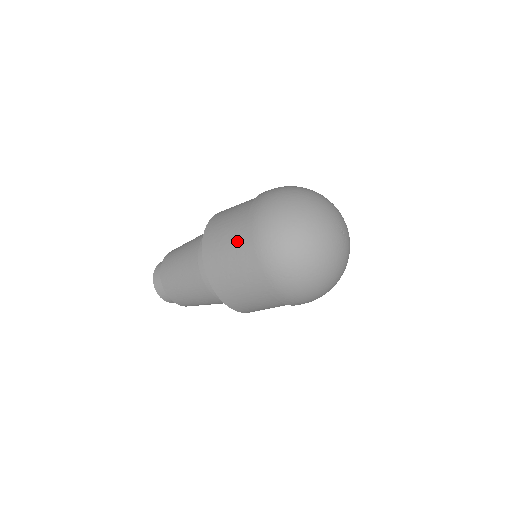
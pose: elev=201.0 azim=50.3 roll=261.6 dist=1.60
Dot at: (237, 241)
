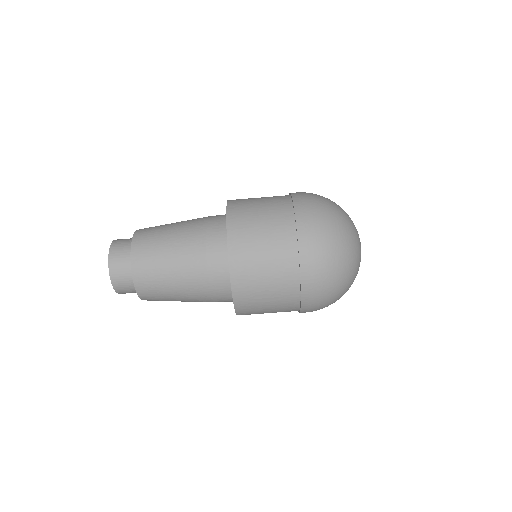
Dot at: occluded
